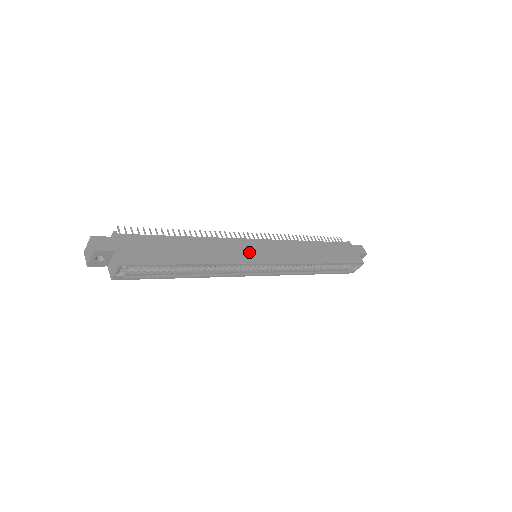
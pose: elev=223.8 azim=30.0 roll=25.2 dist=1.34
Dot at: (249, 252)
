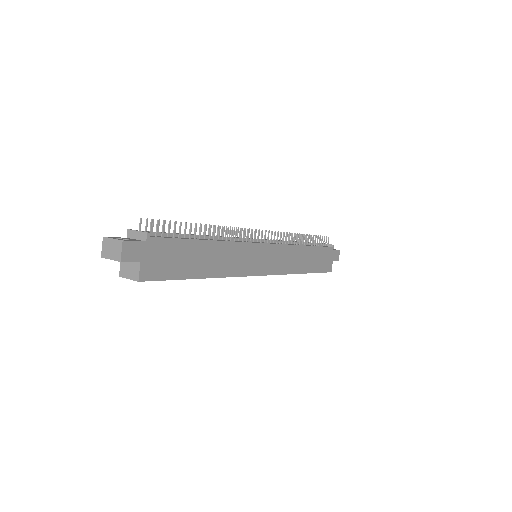
Dot at: (254, 261)
